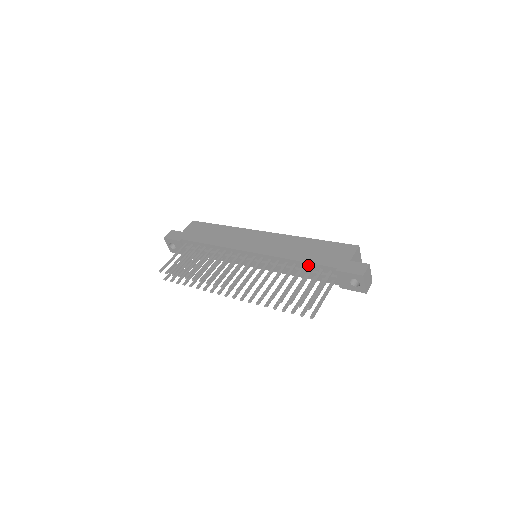
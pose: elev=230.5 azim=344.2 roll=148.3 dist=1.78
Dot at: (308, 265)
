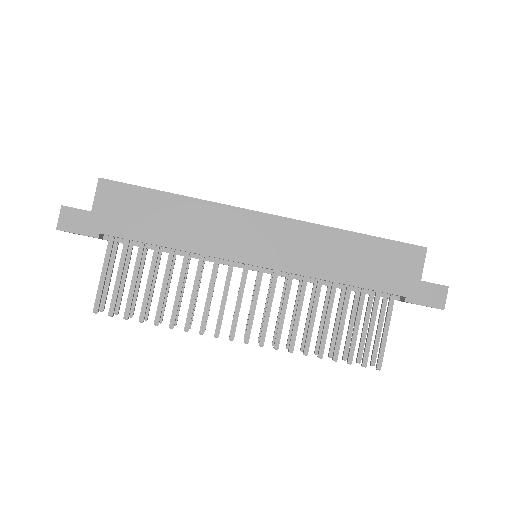
Dot at: occluded
